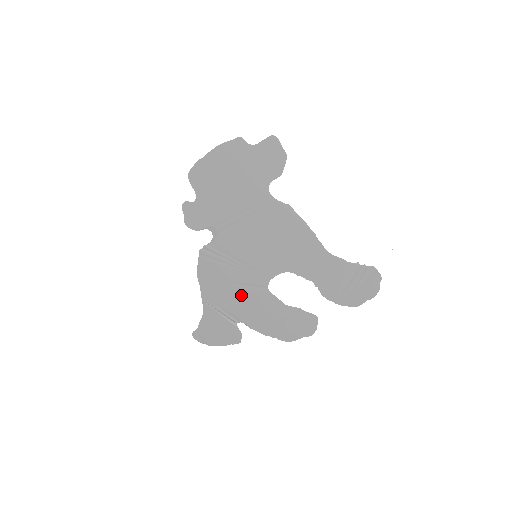
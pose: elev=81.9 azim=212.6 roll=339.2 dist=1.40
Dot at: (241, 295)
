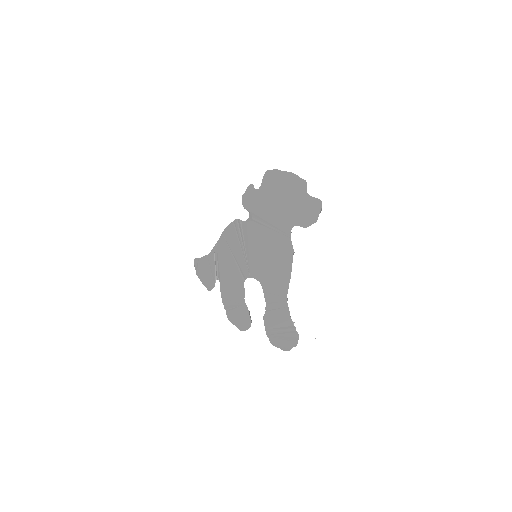
Dot at: (231, 267)
